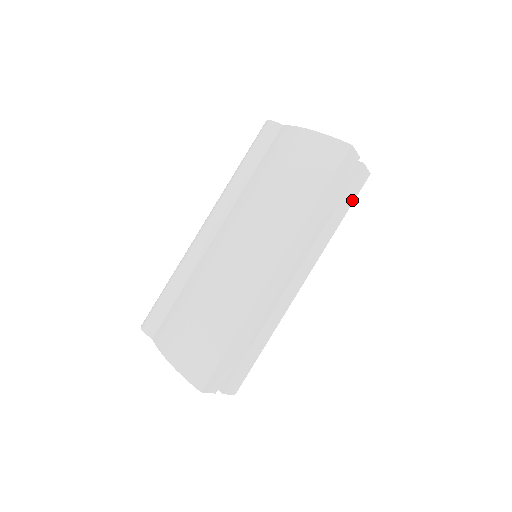
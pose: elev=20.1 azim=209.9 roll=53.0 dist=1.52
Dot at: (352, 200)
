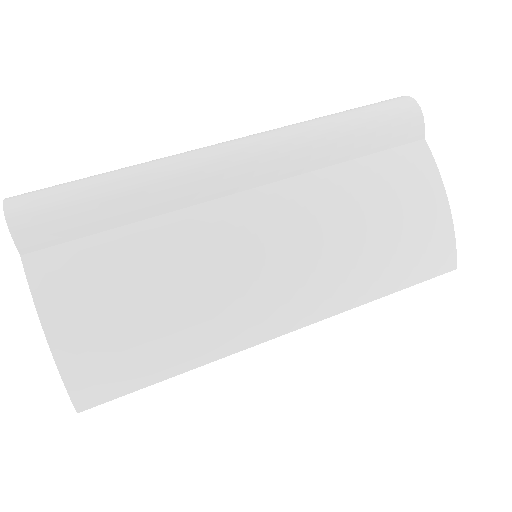
Dot at: occluded
